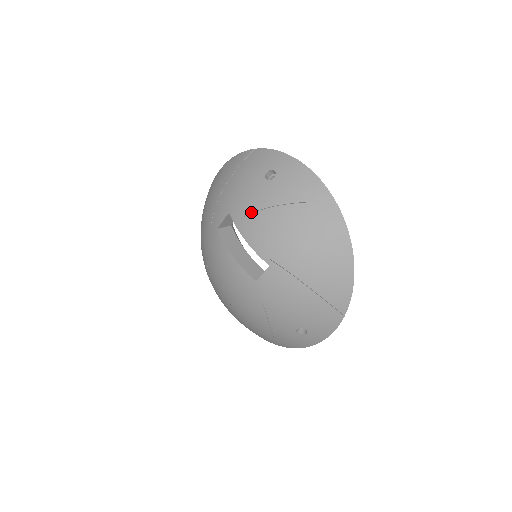
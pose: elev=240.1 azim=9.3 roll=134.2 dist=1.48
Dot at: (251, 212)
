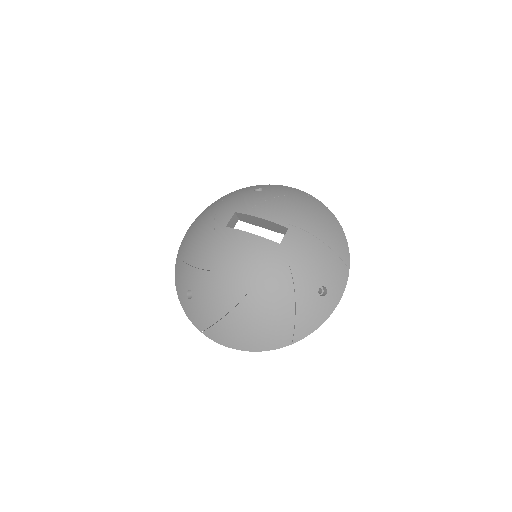
Dot at: (257, 203)
